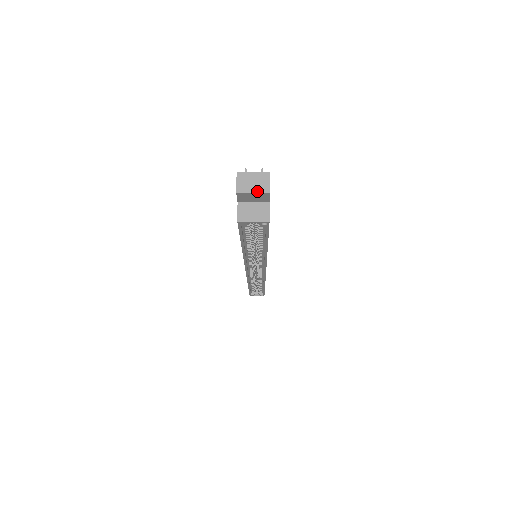
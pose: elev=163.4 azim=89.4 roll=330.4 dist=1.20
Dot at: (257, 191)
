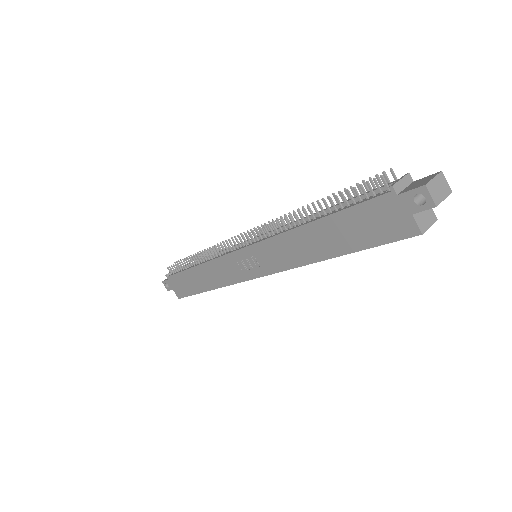
Dot at: (446, 196)
